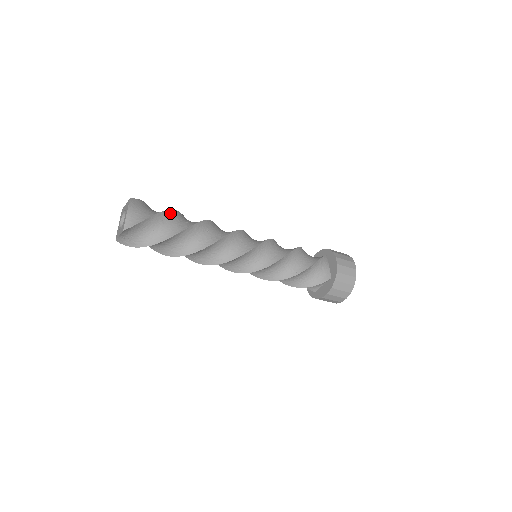
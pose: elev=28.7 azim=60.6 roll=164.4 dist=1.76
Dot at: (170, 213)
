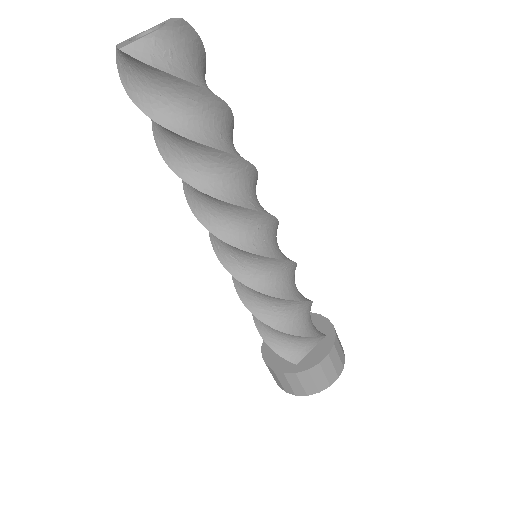
Dot at: occluded
